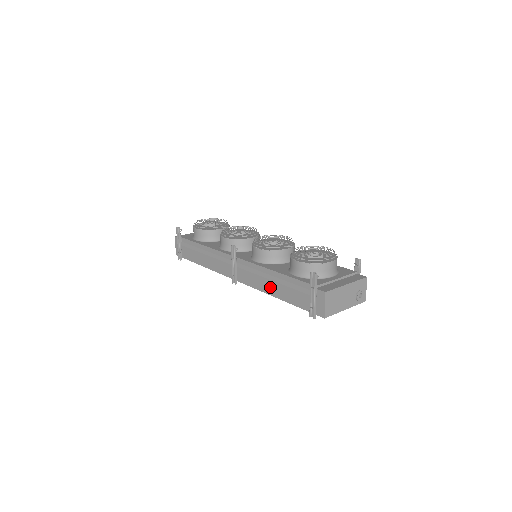
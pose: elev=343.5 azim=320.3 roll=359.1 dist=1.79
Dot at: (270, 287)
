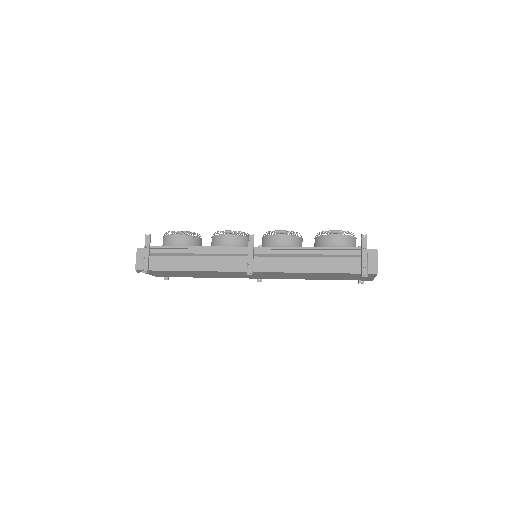
Dot at: (305, 264)
